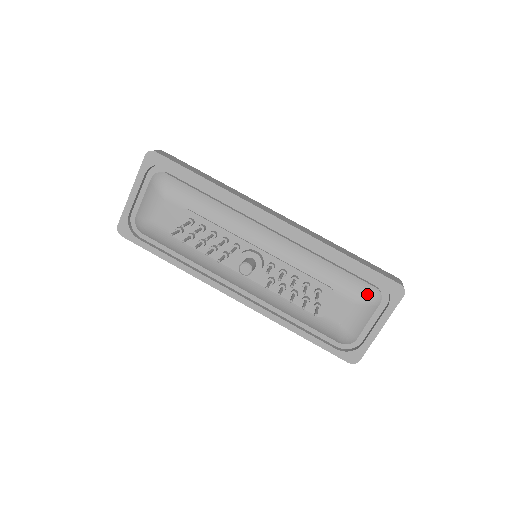
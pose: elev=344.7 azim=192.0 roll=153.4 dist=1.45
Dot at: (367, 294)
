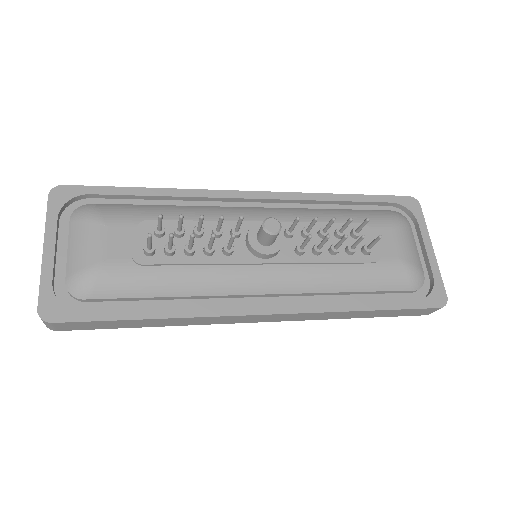
Dot at: (394, 215)
